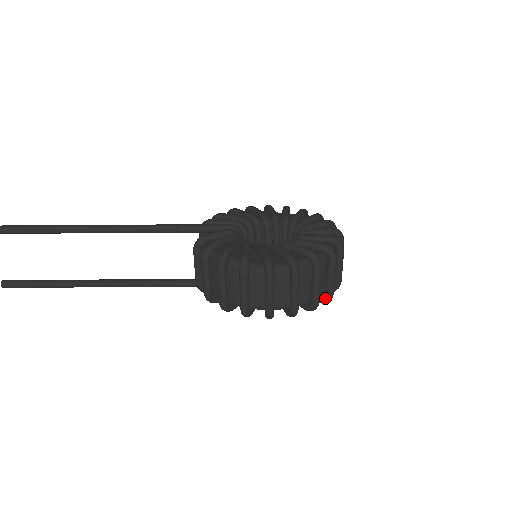
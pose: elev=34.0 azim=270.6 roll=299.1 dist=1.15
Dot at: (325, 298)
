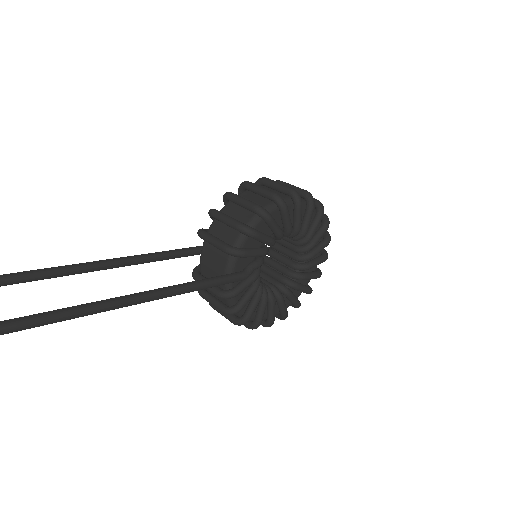
Dot at: occluded
